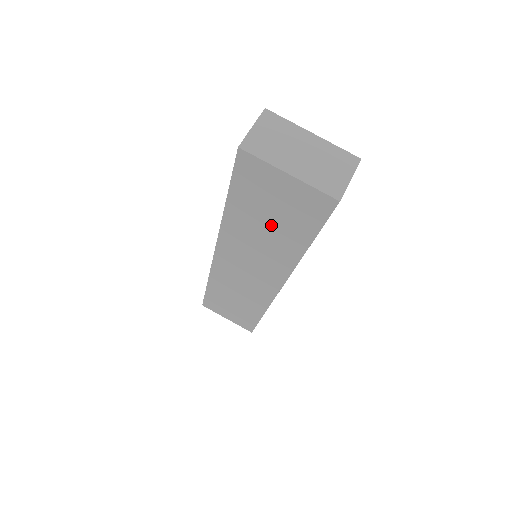
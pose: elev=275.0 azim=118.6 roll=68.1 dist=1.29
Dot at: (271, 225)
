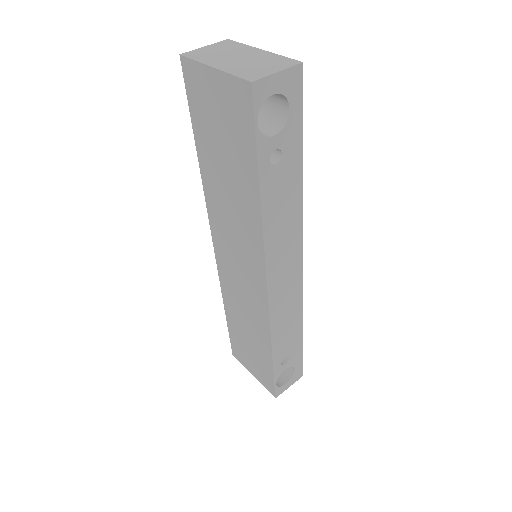
Dot at: (228, 166)
